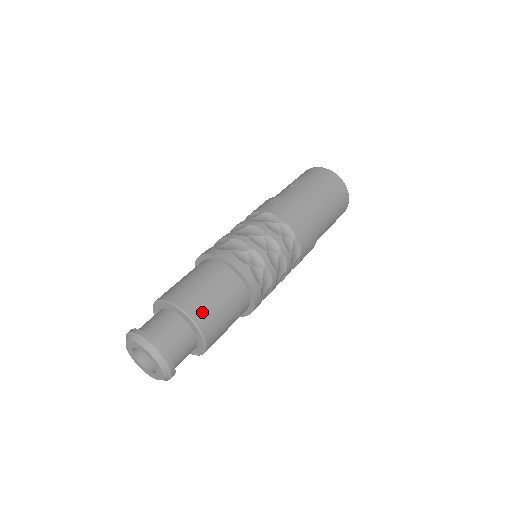
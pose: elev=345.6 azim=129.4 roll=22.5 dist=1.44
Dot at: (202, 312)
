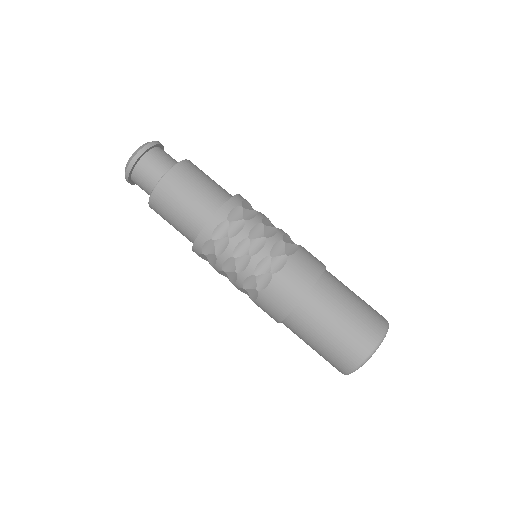
Dot at: (197, 167)
